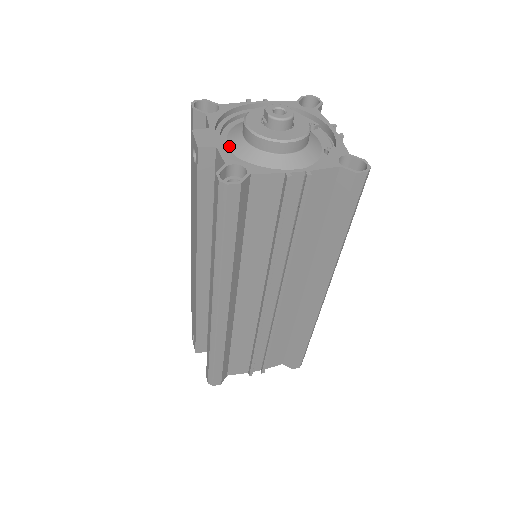
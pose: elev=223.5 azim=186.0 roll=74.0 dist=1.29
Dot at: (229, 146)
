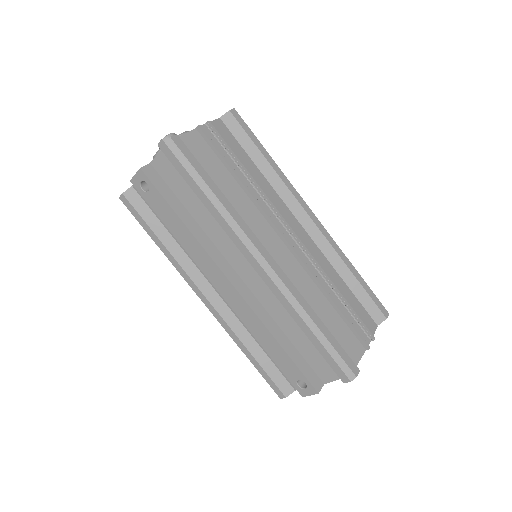
Dot at: occluded
